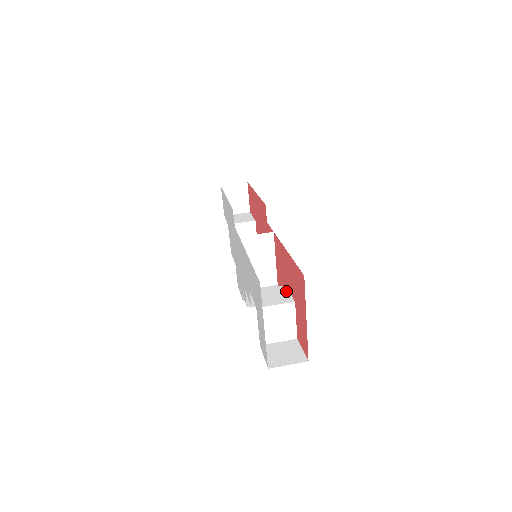
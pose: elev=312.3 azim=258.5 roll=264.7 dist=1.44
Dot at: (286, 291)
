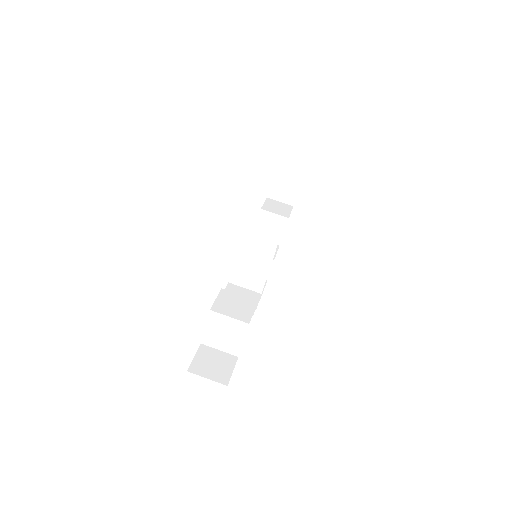
Dot at: (252, 308)
